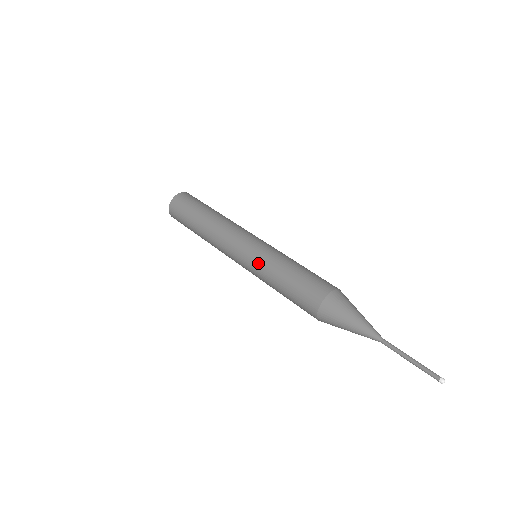
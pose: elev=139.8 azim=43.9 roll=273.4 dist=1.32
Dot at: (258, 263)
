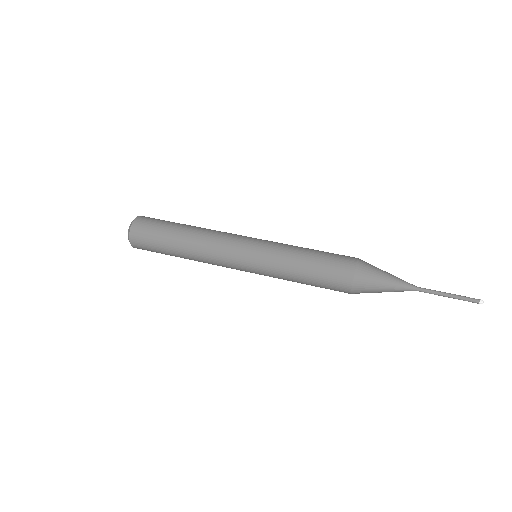
Dot at: (268, 272)
